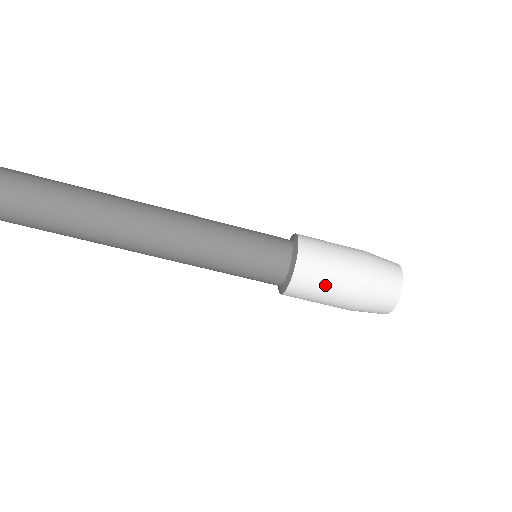
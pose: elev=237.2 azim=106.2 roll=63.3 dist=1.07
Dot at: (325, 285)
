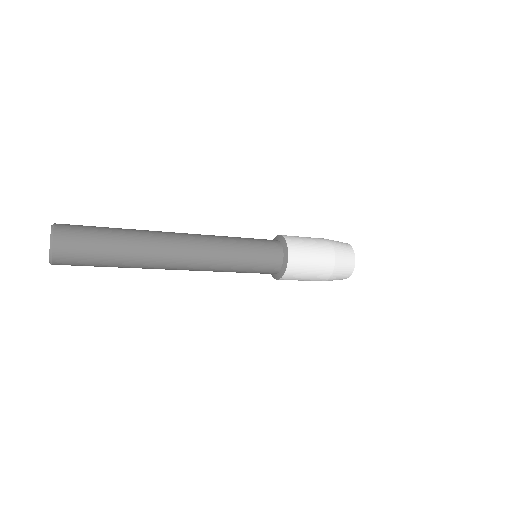
Dot at: (306, 273)
